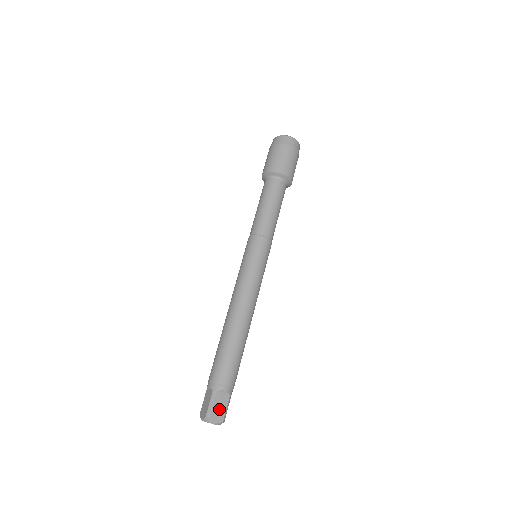
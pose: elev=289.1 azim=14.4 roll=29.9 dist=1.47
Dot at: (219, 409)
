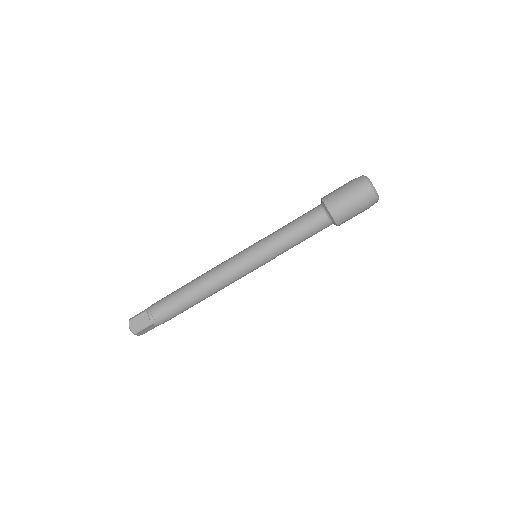
Dot at: (146, 331)
